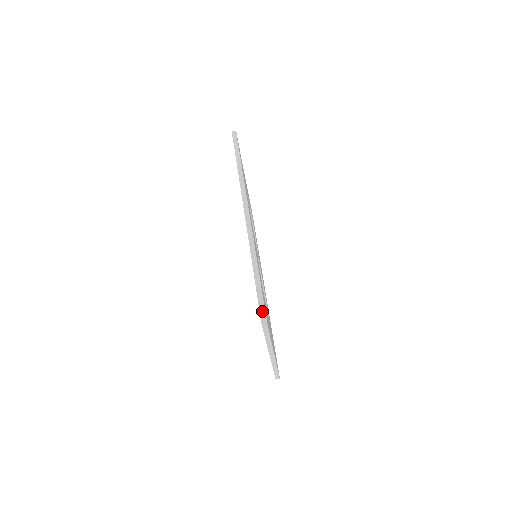
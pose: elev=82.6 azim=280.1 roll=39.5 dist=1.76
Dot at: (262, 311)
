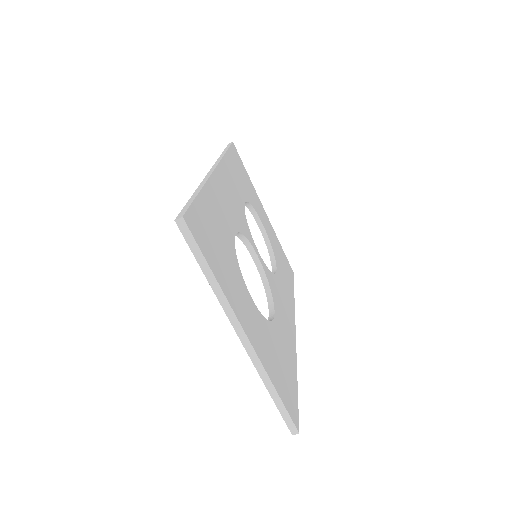
Dot at: (183, 211)
